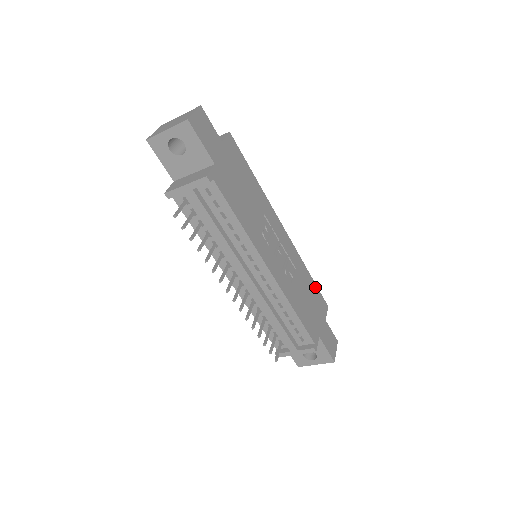
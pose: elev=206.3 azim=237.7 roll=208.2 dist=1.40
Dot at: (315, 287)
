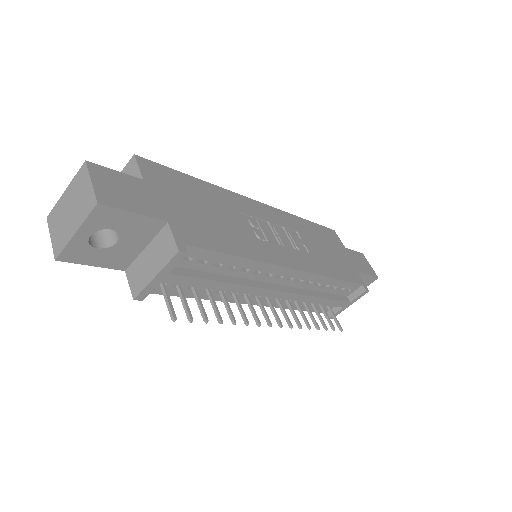
Dot at: (316, 226)
